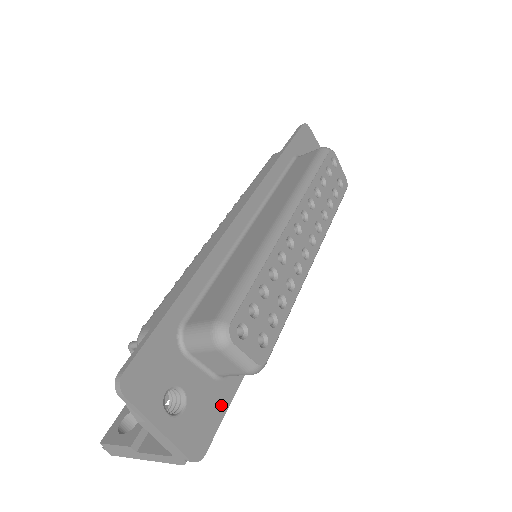
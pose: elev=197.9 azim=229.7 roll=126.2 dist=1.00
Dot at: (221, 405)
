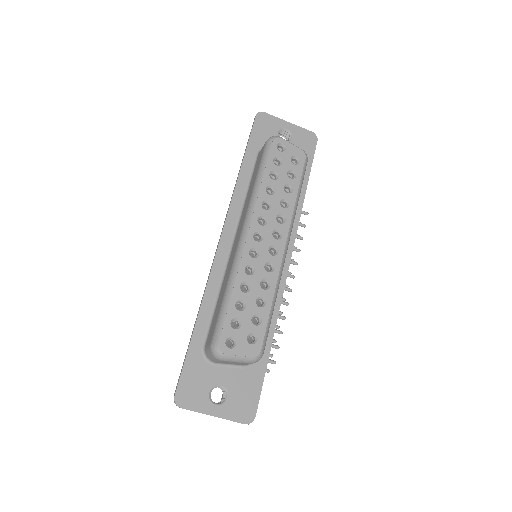
Dot at: (257, 381)
